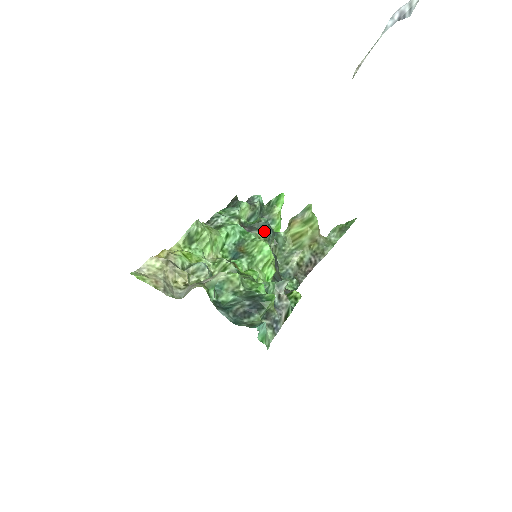
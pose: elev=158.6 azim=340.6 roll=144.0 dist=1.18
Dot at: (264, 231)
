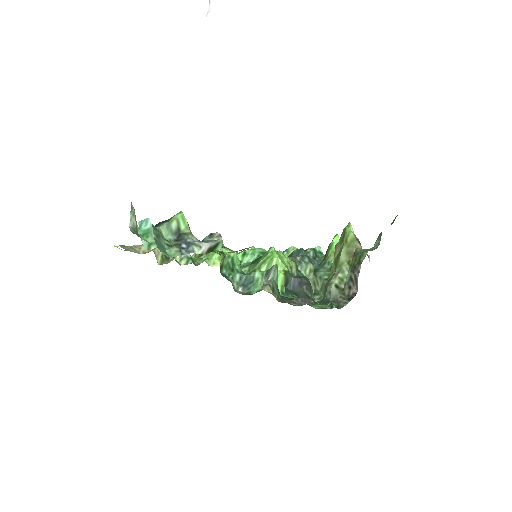
Dot at: (295, 256)
